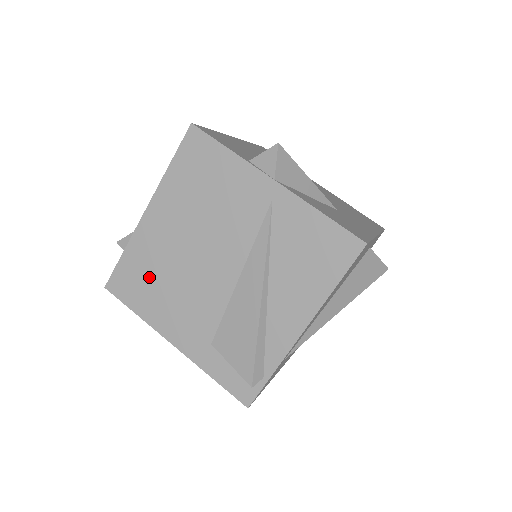
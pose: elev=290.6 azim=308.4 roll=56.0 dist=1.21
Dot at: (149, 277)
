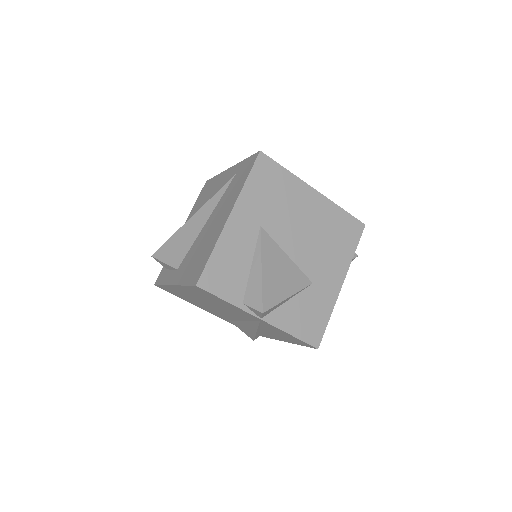
Dot at: (184, 296)
